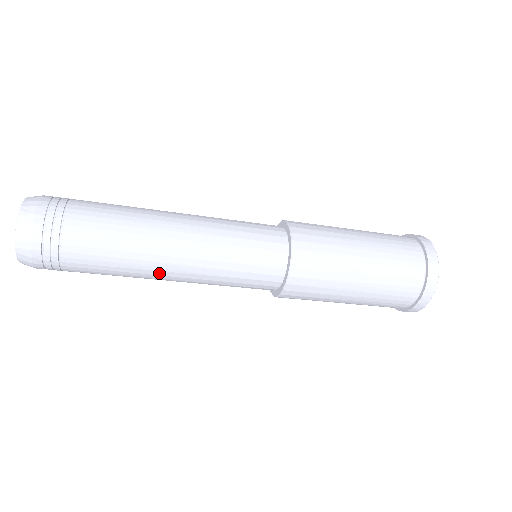
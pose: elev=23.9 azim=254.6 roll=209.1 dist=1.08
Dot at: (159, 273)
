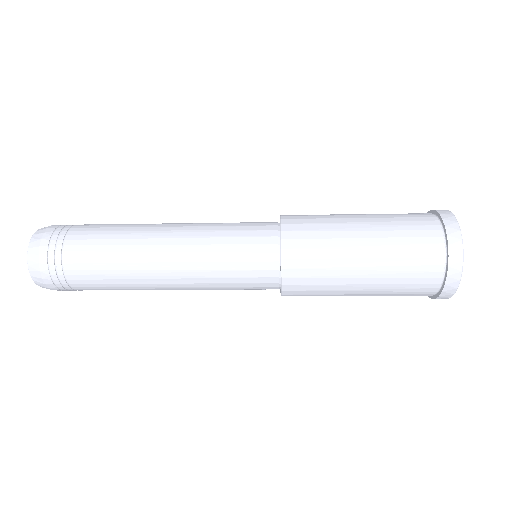
Dot at: (155, 281)
